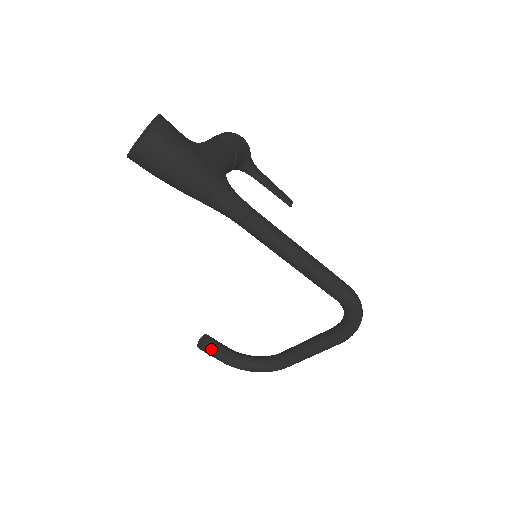
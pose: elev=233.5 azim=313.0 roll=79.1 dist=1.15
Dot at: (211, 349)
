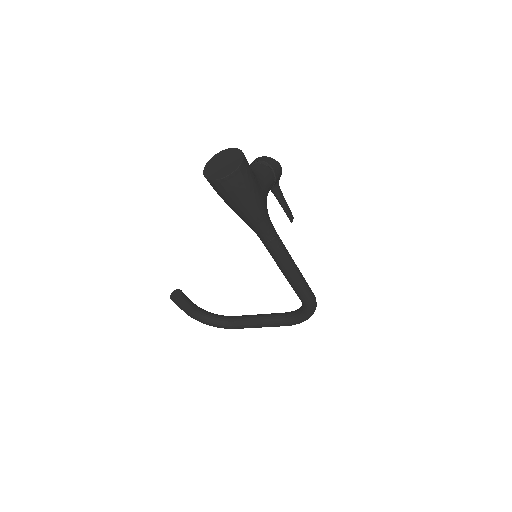
Dot at: (182, 303)
